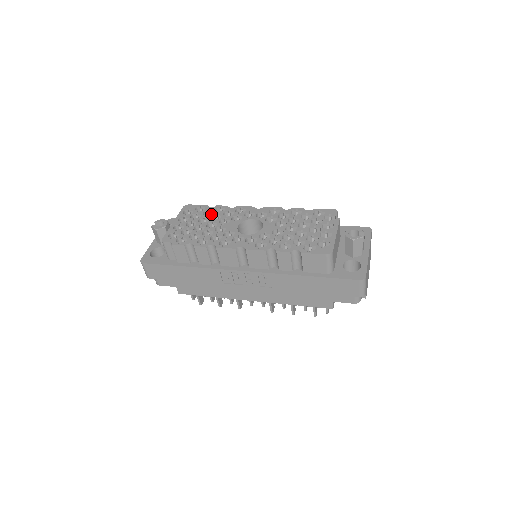
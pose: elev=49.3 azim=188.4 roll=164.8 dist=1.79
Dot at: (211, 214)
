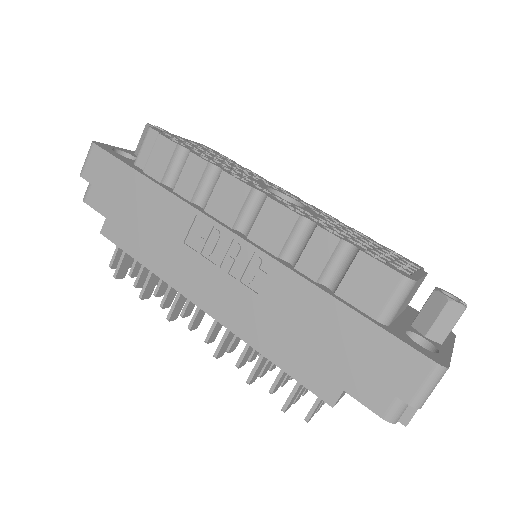
Dot at: occluded
